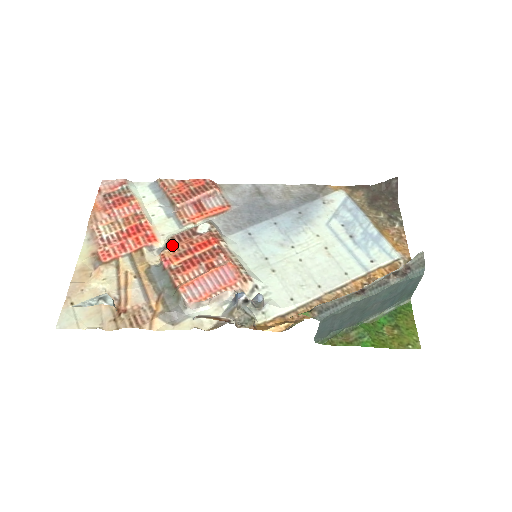
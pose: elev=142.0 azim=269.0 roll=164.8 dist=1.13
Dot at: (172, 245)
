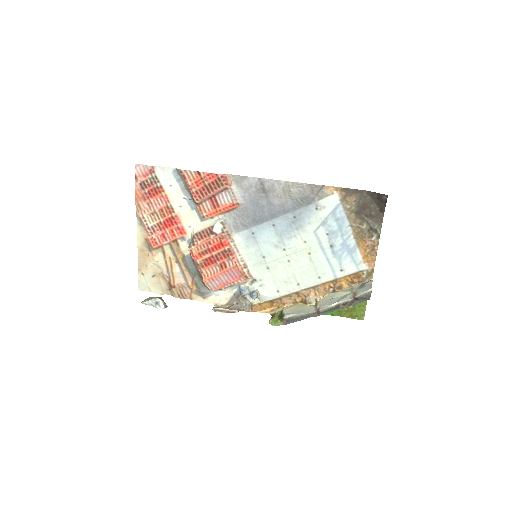
Dot at: (197, 242)
